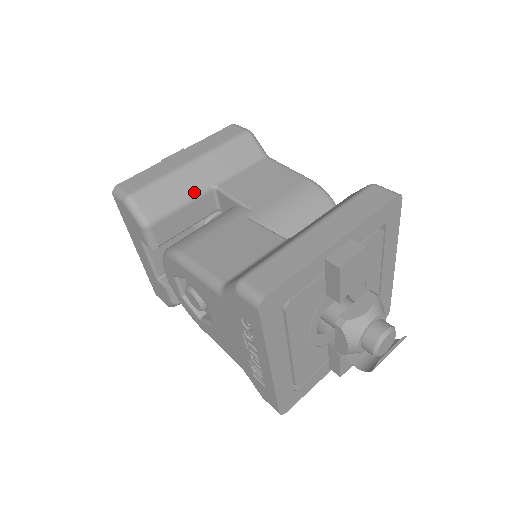
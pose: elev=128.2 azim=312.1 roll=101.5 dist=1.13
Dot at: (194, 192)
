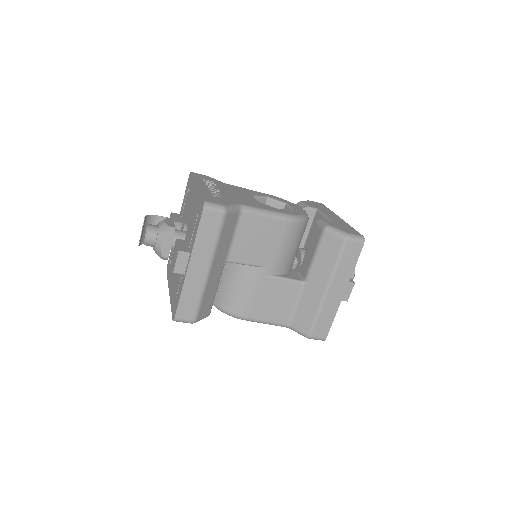
Dot at: (219, 279)
